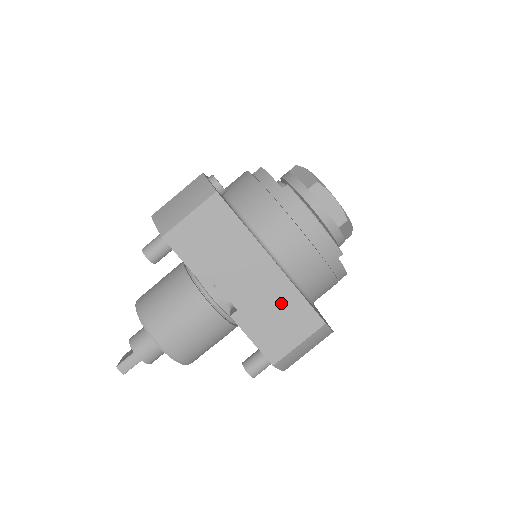
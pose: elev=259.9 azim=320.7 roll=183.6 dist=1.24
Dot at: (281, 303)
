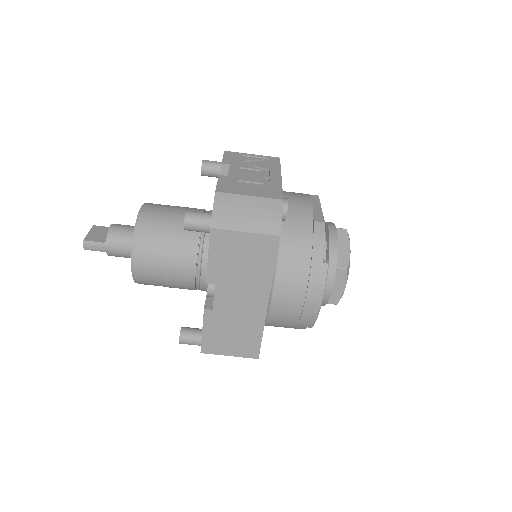
Dot at: (245, 329)
